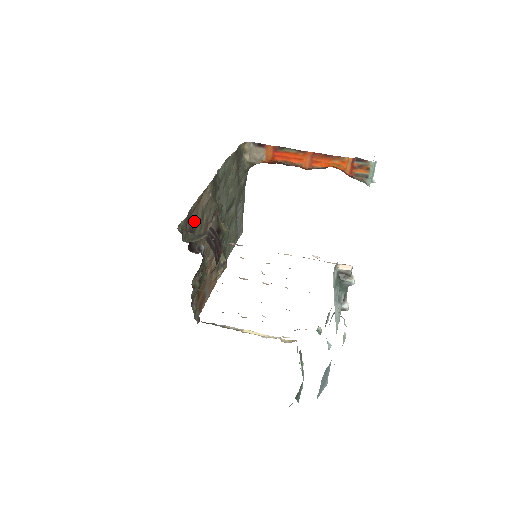
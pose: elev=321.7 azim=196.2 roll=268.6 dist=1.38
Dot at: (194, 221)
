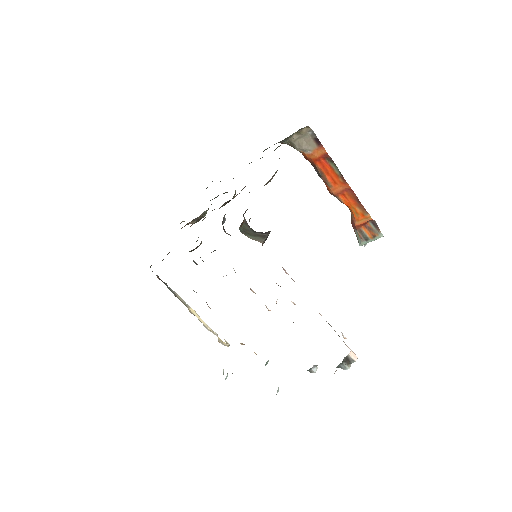
Dot at: occluded
